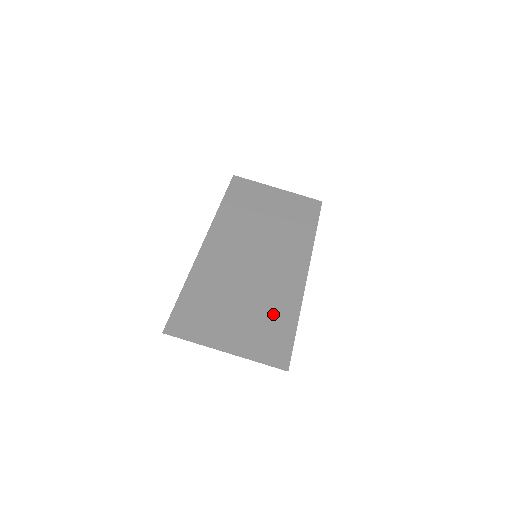
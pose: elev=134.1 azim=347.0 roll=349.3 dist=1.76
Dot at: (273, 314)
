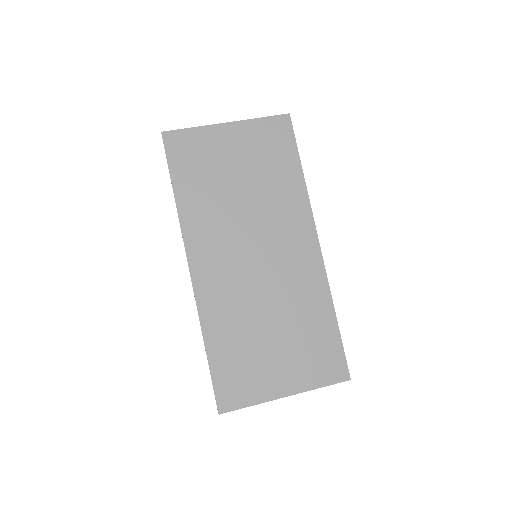
Dot at: (309, 324)
